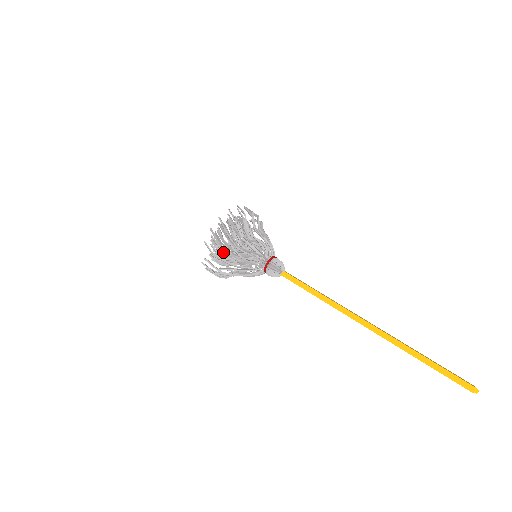
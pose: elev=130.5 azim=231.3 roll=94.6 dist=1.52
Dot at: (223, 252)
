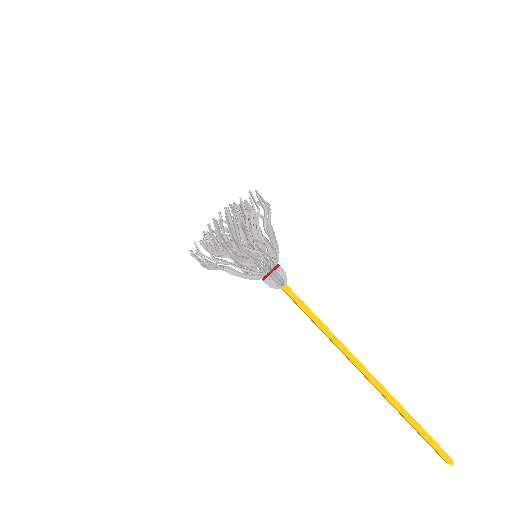
Dot at: (227, 239)
